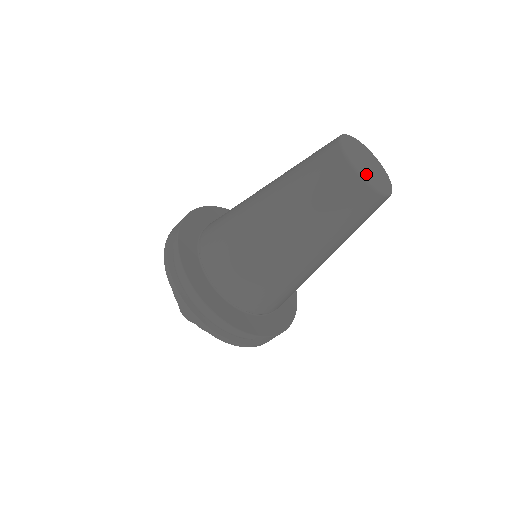
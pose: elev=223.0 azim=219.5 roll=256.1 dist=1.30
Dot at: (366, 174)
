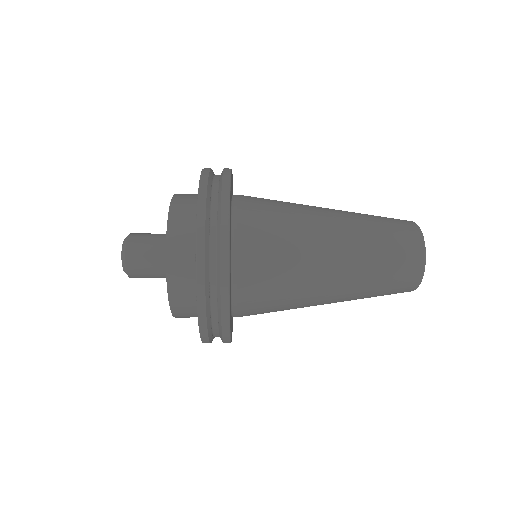
Dot at: occluded
